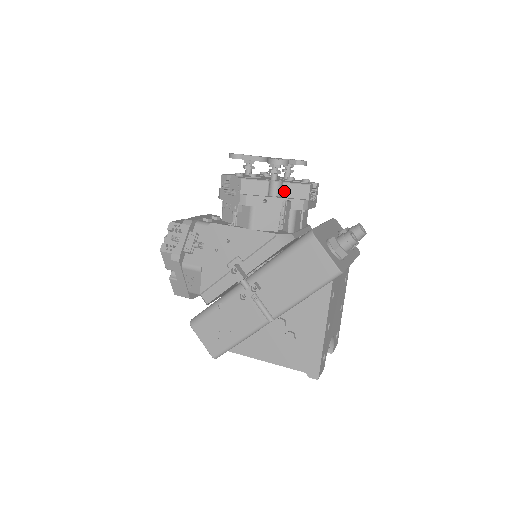
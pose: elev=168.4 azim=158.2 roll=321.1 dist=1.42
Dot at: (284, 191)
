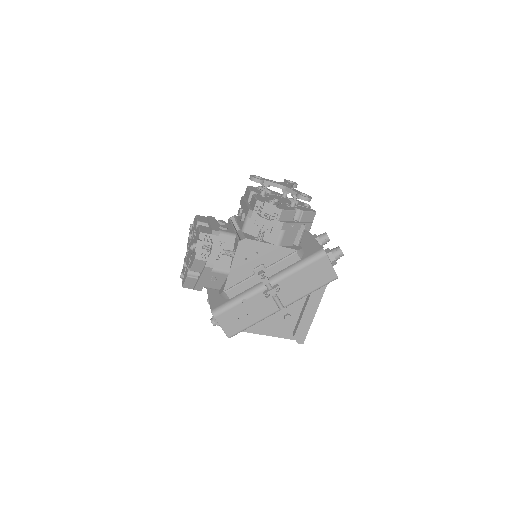
Dot at: (302, 217)
